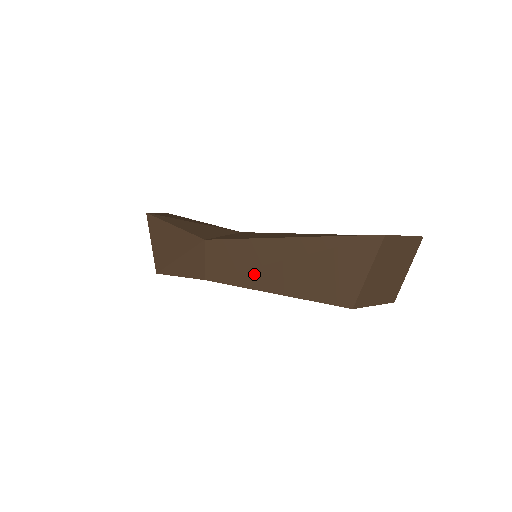
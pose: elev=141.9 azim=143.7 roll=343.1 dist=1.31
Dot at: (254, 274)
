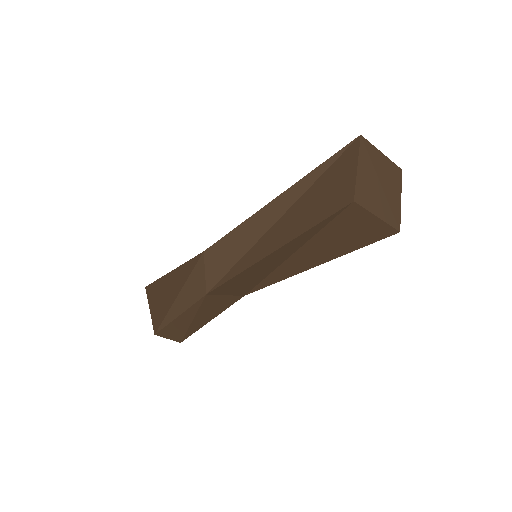
Dot at: (255, 249)
